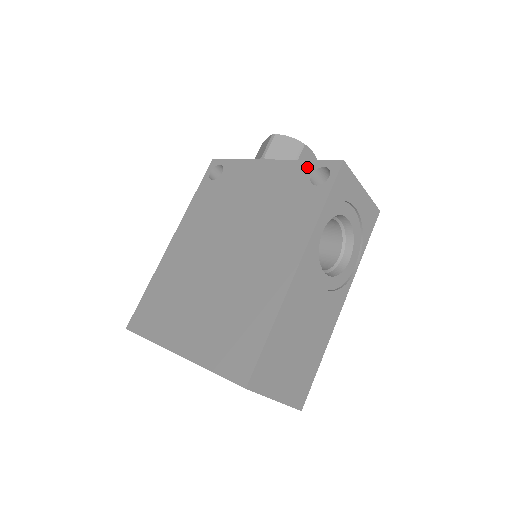
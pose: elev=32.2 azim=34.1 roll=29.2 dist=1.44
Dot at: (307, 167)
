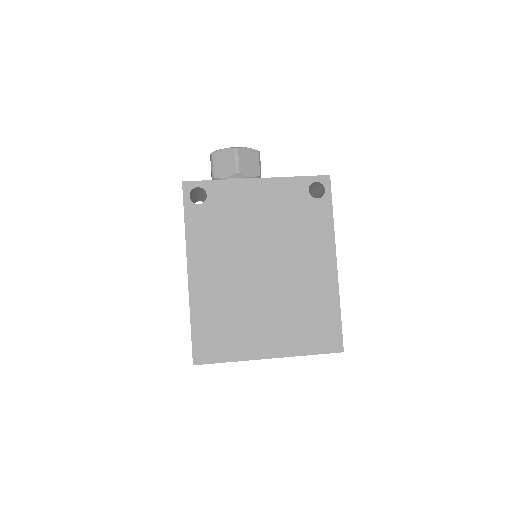
Dot at: (301, 183)
